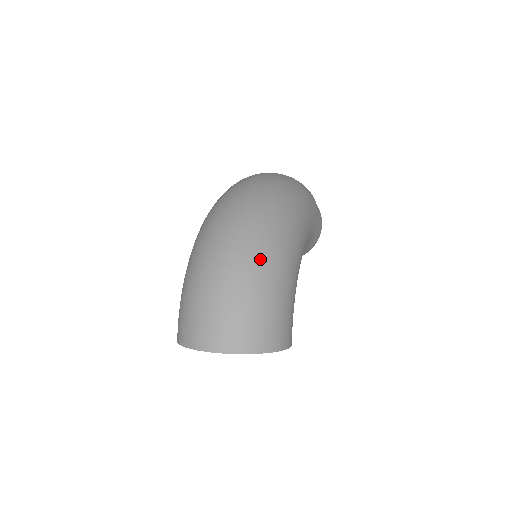
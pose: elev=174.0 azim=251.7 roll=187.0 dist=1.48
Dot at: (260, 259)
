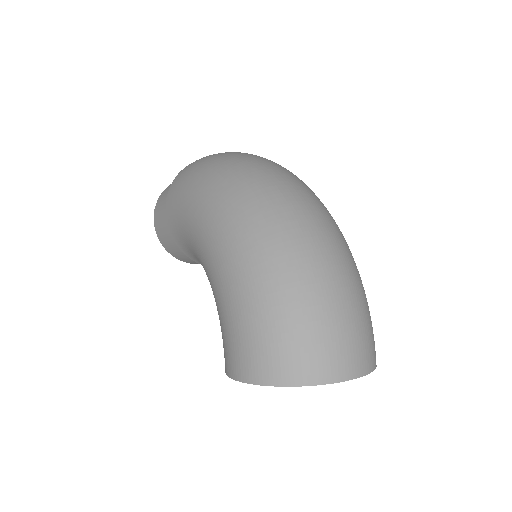
Dot at: (350, 253)
